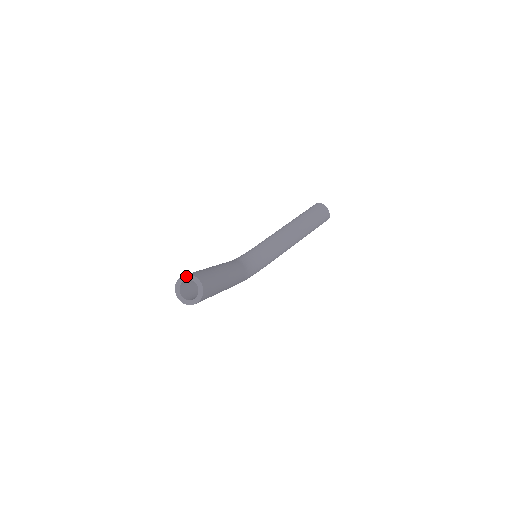
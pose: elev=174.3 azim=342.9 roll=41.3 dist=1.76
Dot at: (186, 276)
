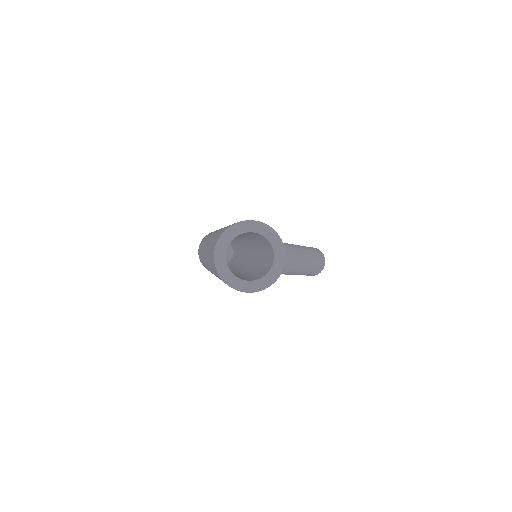
Dot at: (269, 230)
